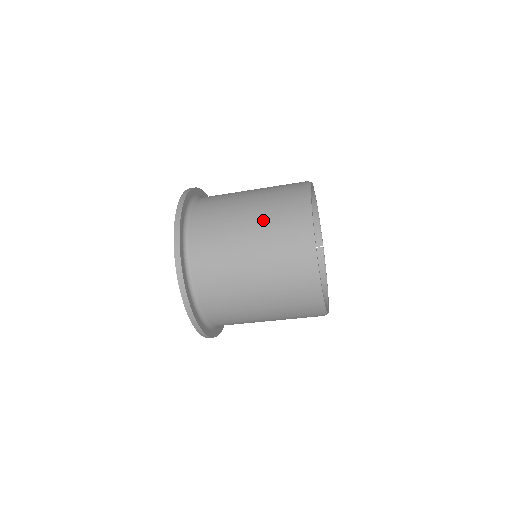
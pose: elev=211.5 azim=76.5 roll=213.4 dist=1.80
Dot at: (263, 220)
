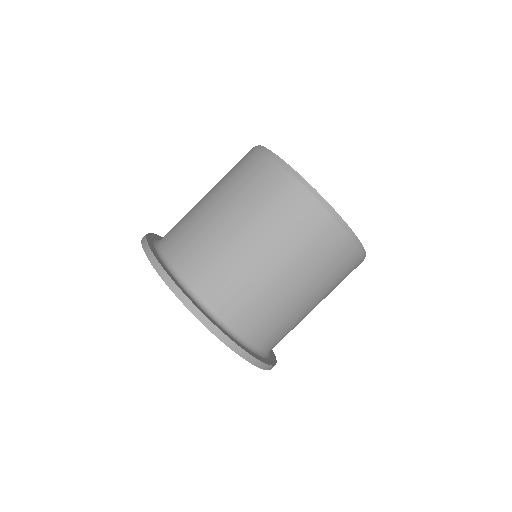
Dot at: (221, 182)
